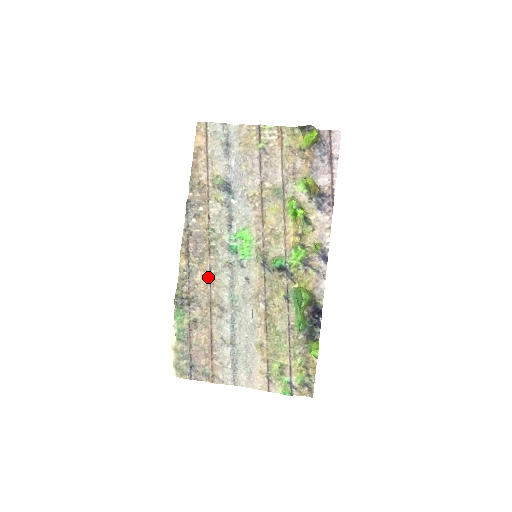
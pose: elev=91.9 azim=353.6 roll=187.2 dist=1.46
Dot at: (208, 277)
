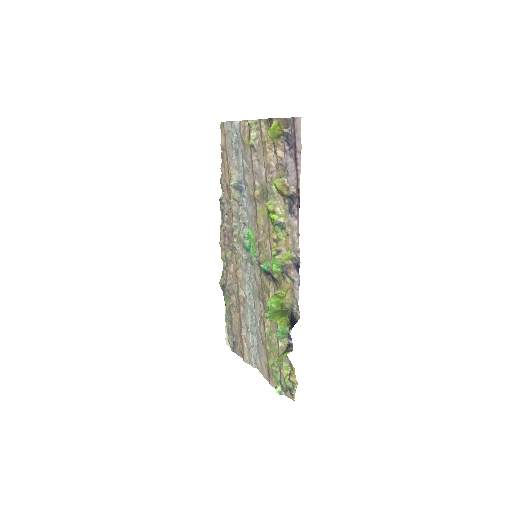
Dot at: (235, 269)
